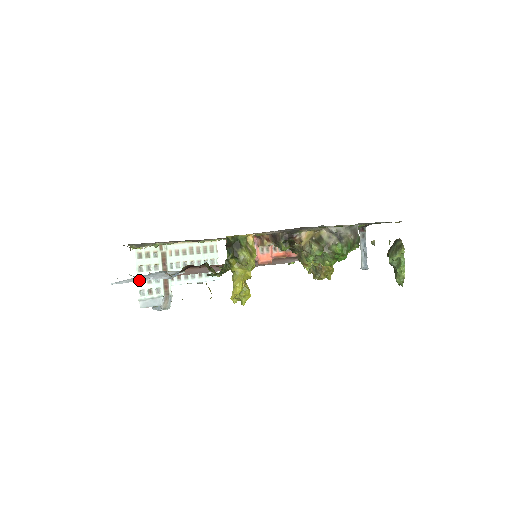
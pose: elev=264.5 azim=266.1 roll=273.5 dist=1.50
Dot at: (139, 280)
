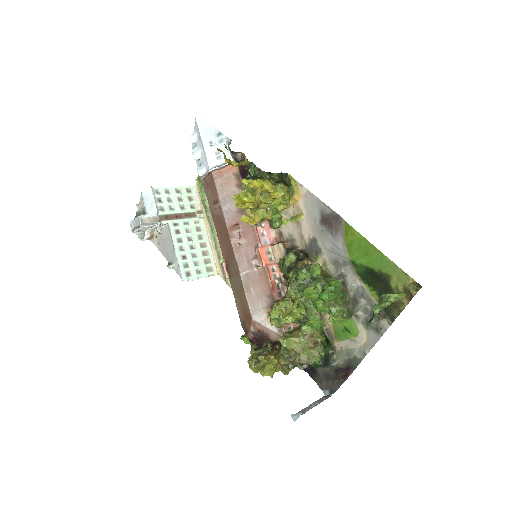
Dot at: (204, 139)
